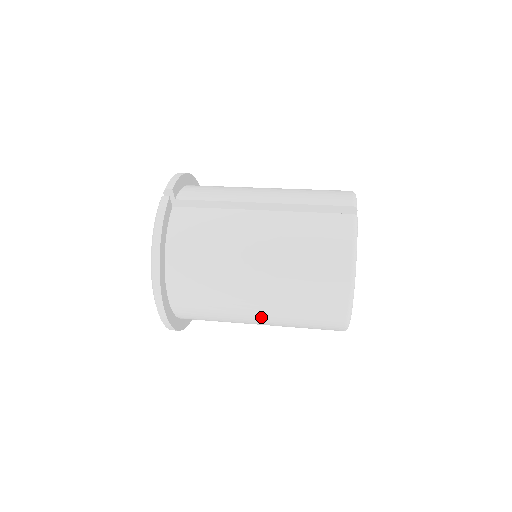
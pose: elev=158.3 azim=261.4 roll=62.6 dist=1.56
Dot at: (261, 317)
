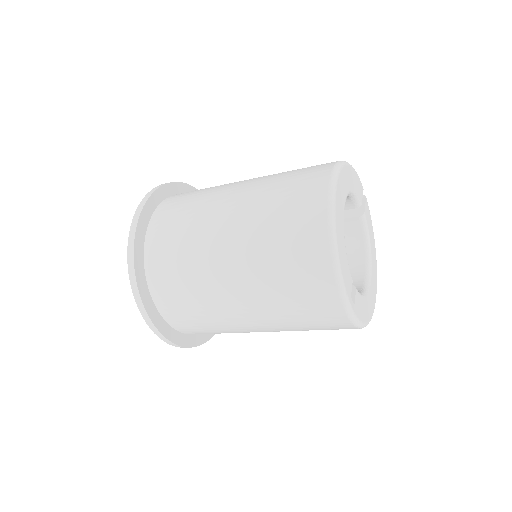
Dot at: (235, 203)
